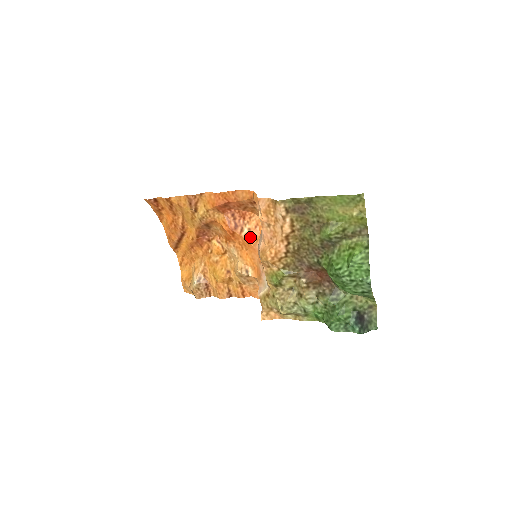
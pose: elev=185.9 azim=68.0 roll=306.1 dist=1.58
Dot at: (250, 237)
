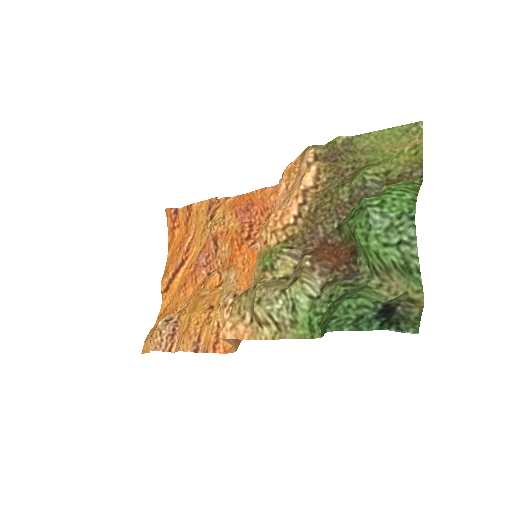
Dot at: occluded
